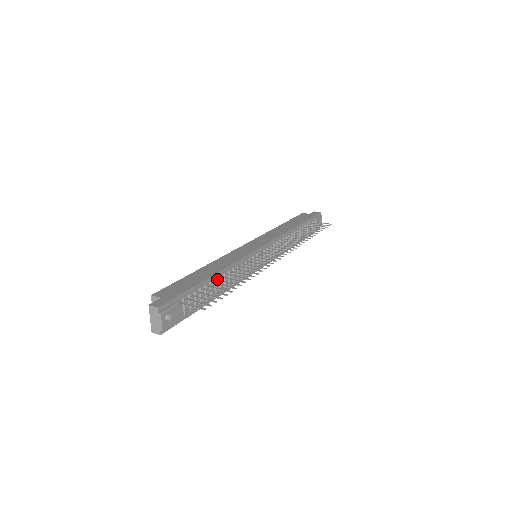
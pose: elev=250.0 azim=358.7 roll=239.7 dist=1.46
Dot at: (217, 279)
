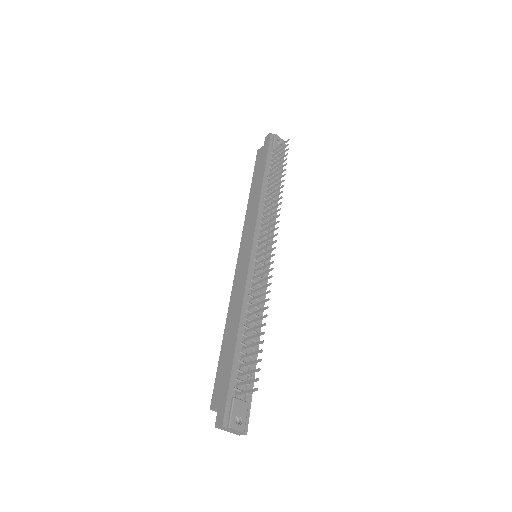
Dot at: (244, 331)
